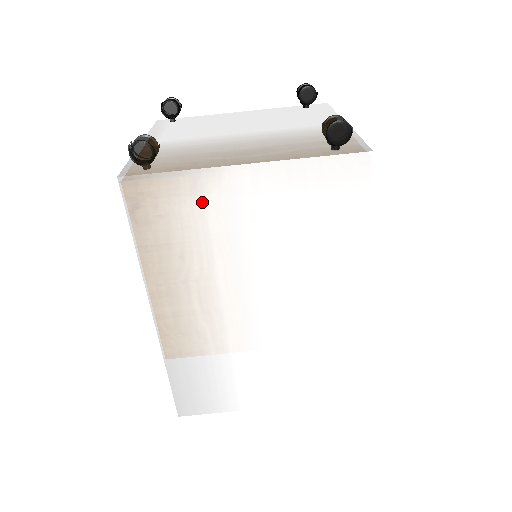
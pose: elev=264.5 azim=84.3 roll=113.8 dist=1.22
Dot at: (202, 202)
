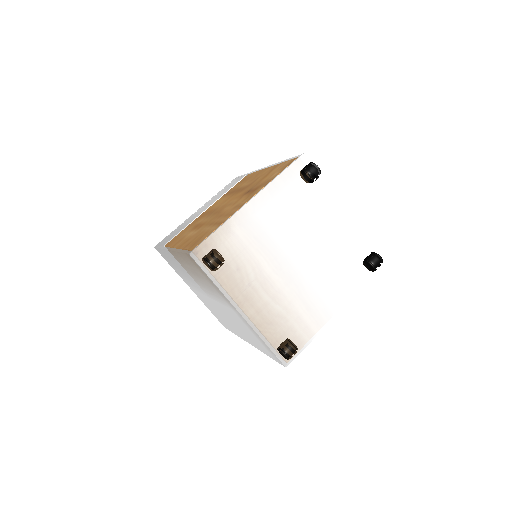
Dot at: (215, 289)
